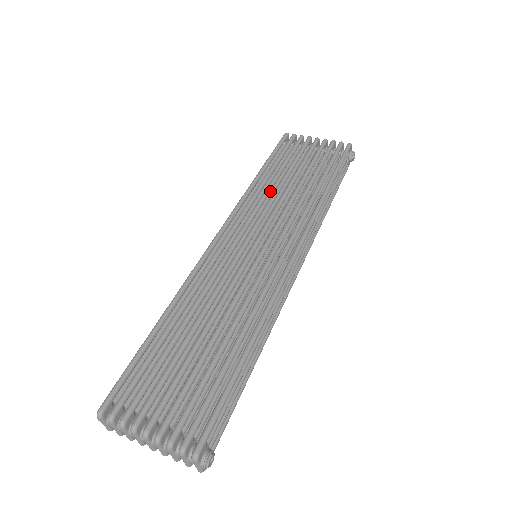
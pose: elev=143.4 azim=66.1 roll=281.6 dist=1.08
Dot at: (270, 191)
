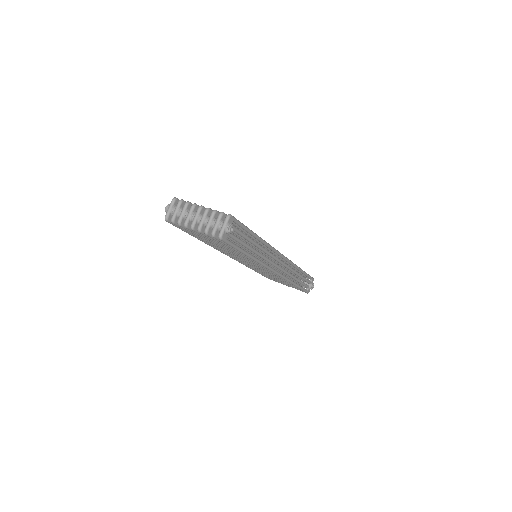
Dot at: occluded
